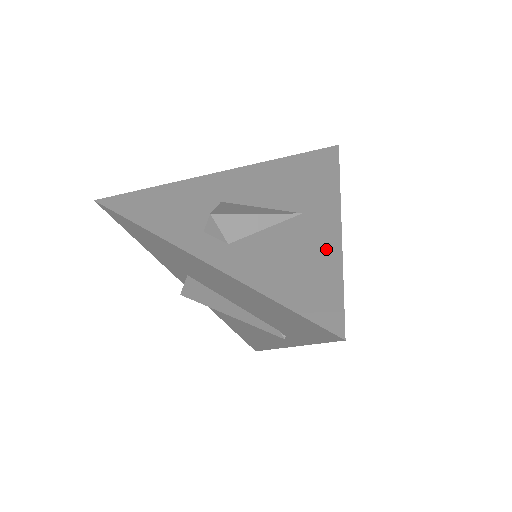
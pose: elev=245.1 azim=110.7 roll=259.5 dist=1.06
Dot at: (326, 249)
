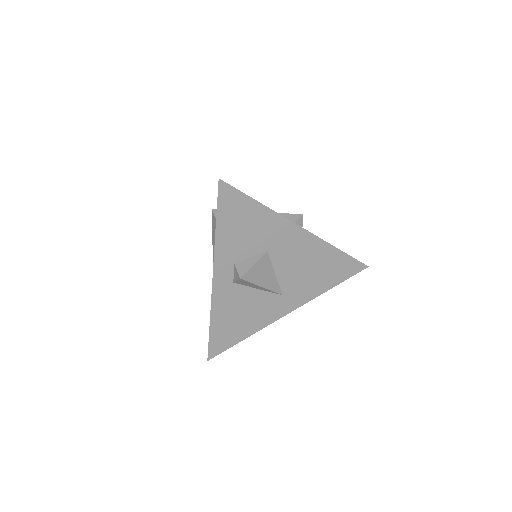
Dot at: (260, 322)
